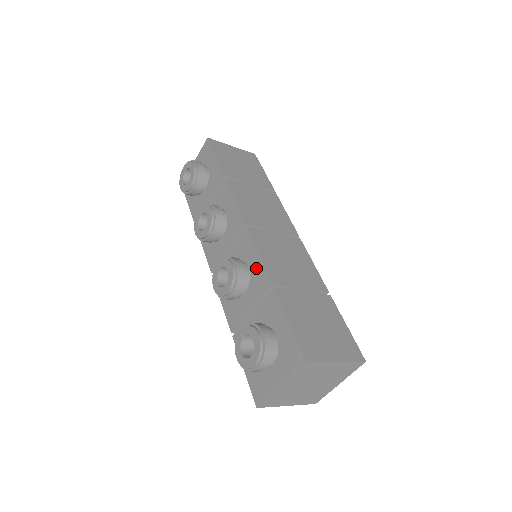
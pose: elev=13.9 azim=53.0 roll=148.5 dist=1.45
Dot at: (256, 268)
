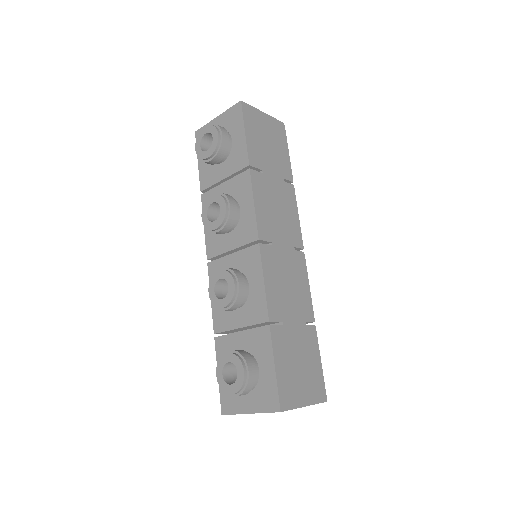
Dot at: (257, 293)
